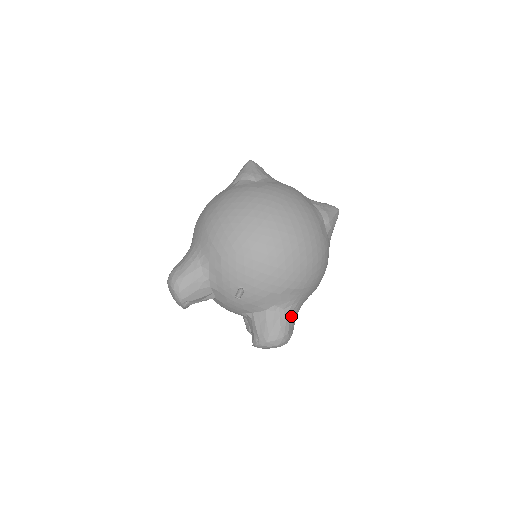
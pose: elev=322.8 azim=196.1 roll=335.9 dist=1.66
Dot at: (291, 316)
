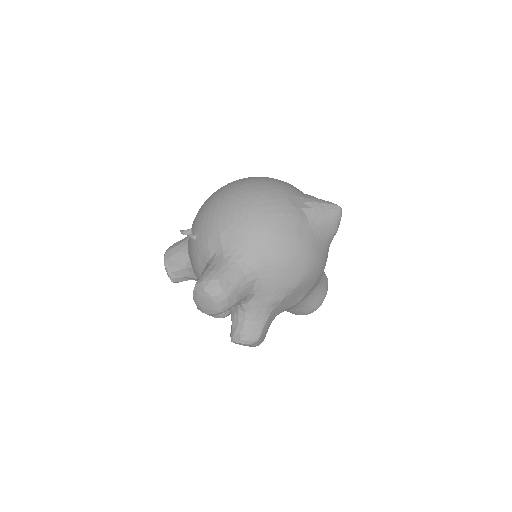
Dot at: (230, 267)
